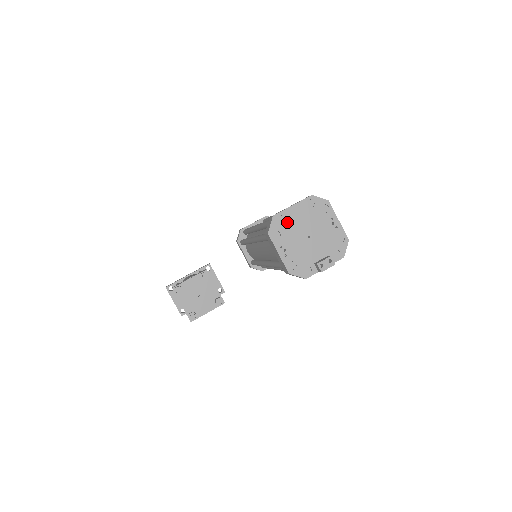
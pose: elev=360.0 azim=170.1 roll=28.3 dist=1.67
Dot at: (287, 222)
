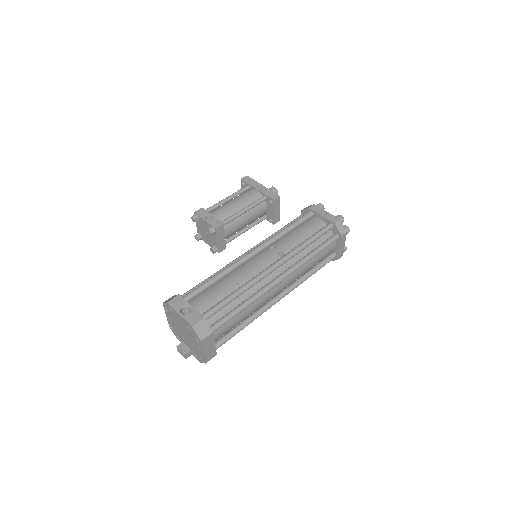
Dot at: (174, 314)
